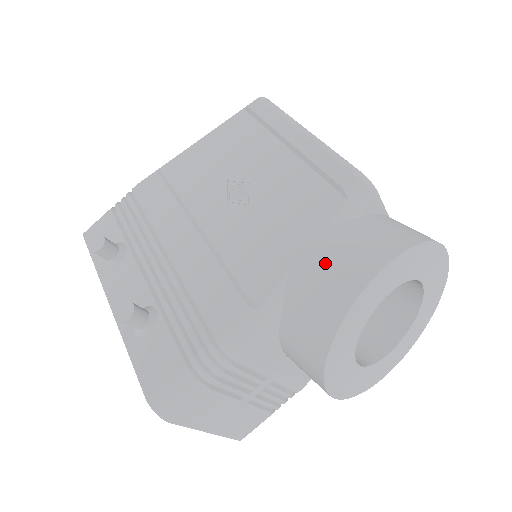
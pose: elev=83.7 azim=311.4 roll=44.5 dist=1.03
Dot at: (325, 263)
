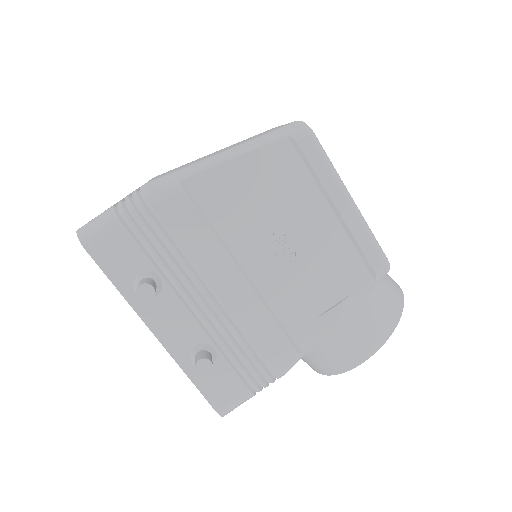
Dot at: (356, 330)
